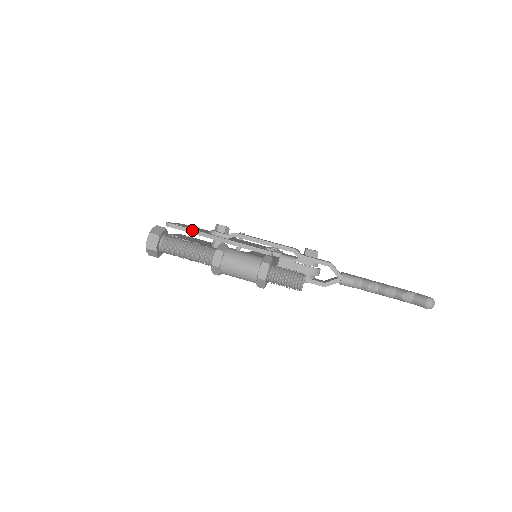
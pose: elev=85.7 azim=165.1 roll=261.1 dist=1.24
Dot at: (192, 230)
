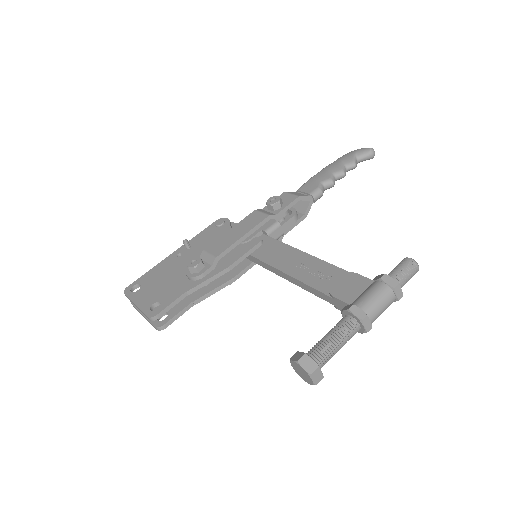
Dot at: (181, 297)
